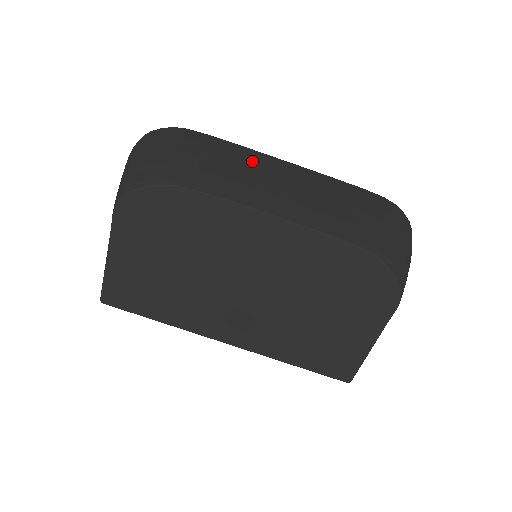
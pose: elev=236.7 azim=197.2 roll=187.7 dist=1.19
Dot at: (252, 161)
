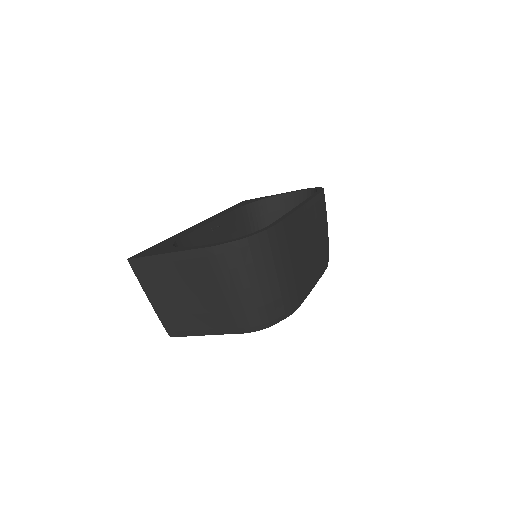
Dot at: (301, 234)
